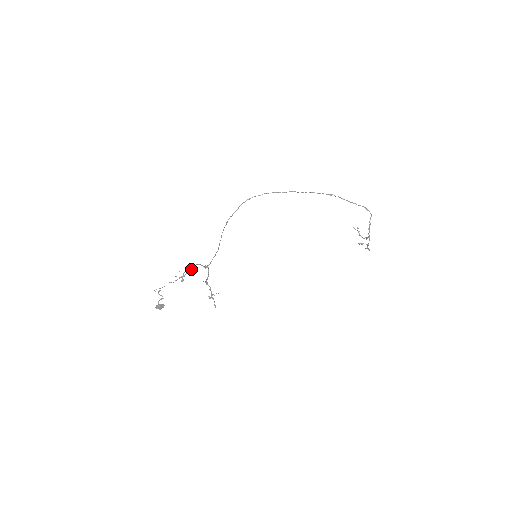
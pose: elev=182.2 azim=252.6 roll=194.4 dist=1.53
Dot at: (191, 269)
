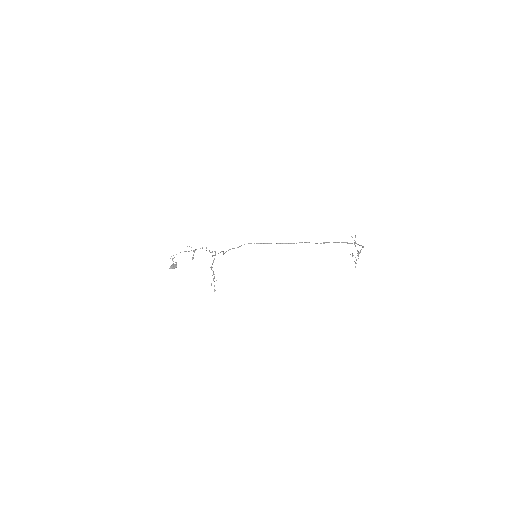
Dot at: (202, 248)
